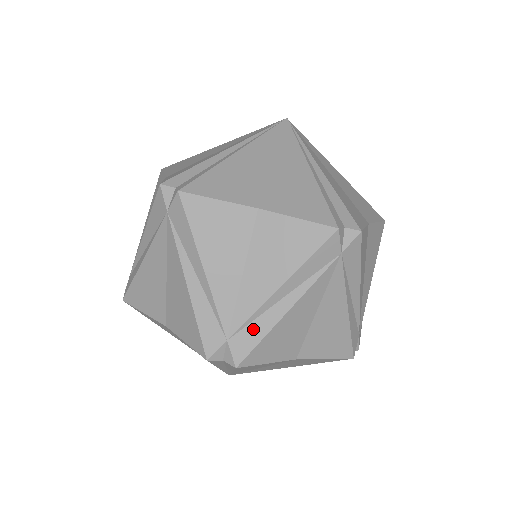
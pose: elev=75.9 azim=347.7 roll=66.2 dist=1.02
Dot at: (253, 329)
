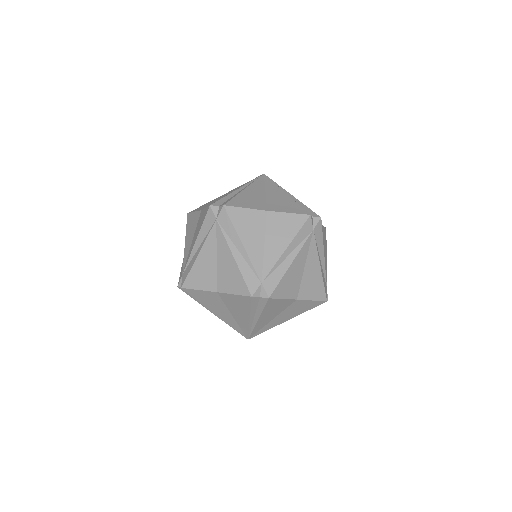
Dot at: (275, 275)
